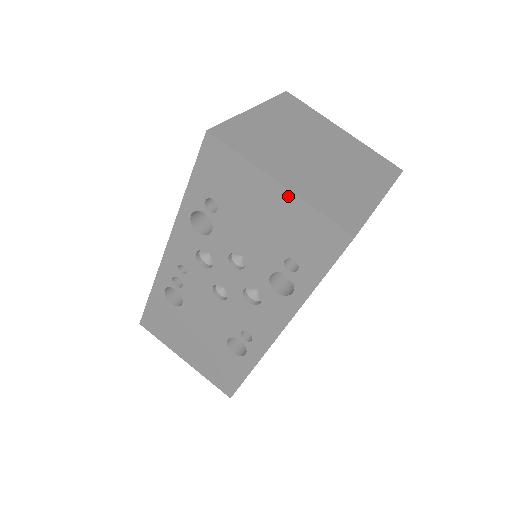
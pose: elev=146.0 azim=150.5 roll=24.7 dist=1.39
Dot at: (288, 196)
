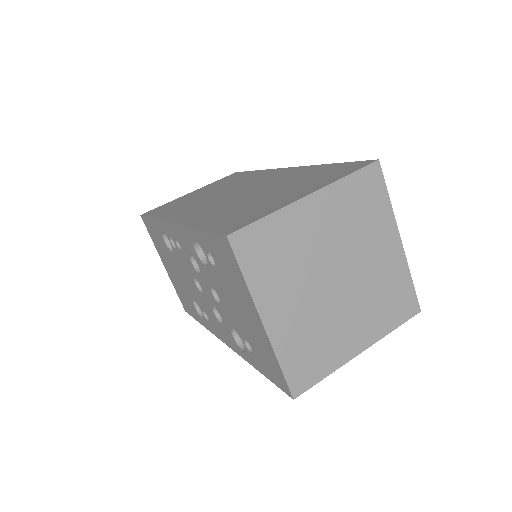
Dot at: (265, 335)
